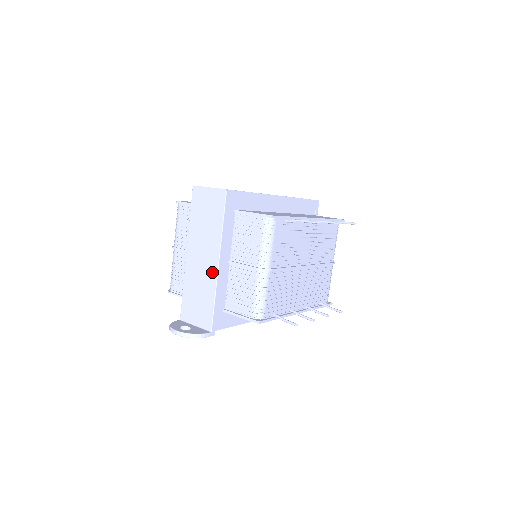
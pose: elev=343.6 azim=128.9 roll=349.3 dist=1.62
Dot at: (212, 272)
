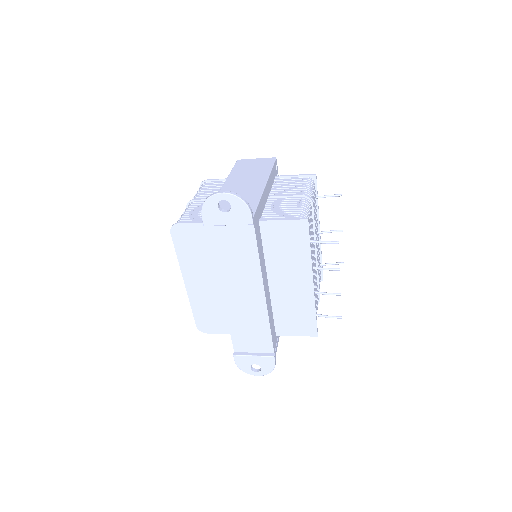
Dot at: (257, 188)
